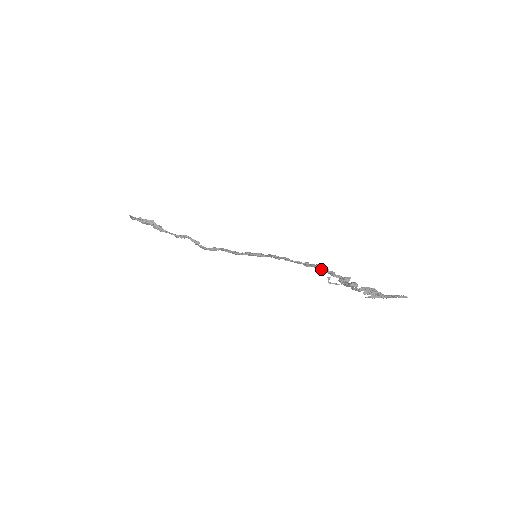
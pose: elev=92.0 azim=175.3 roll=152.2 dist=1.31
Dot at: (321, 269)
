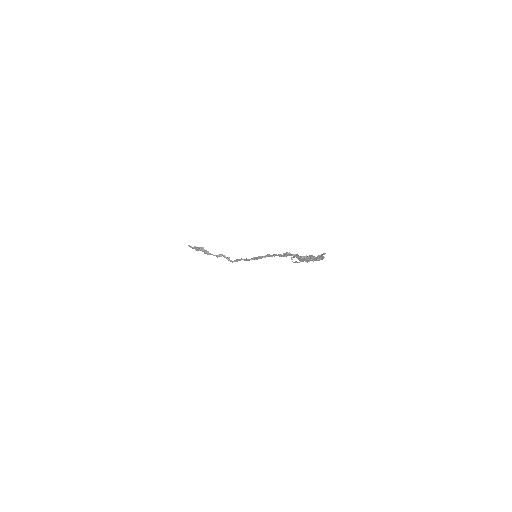
Dot at: (291, 255)
